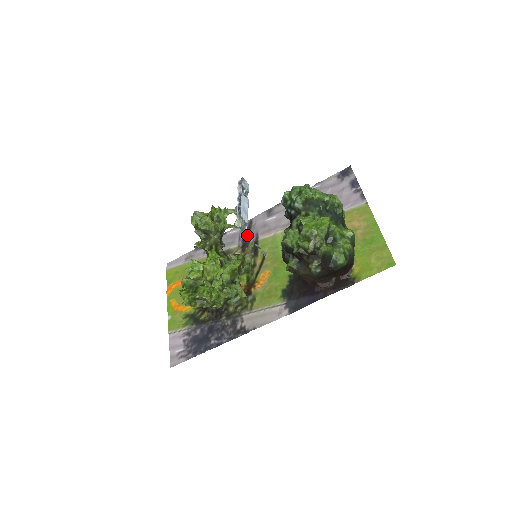
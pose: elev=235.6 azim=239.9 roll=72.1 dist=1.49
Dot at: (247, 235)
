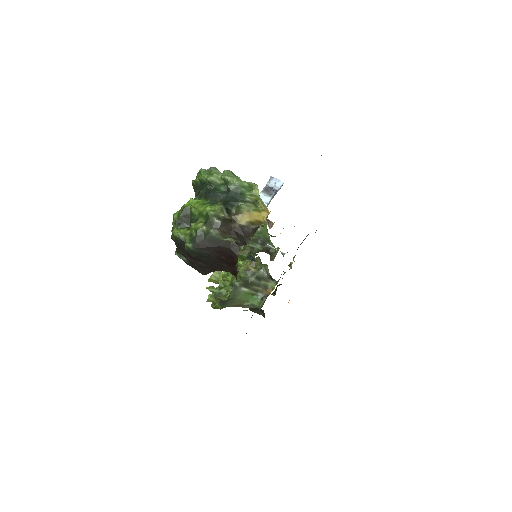
Dot at: occluded
